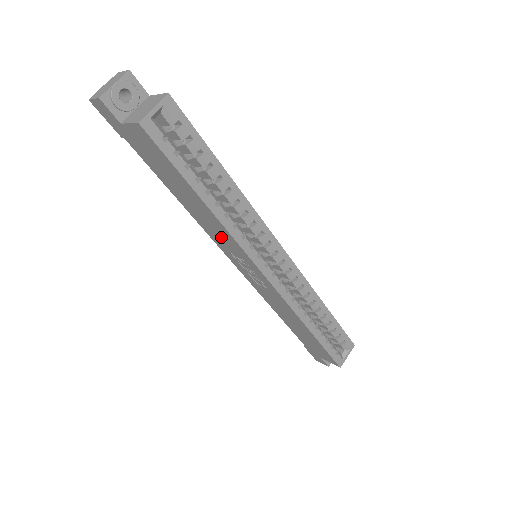
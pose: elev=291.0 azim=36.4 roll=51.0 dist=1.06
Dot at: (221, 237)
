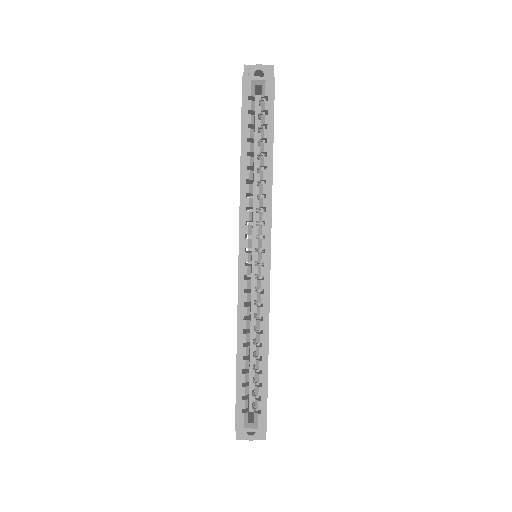
Dot at: occluded
